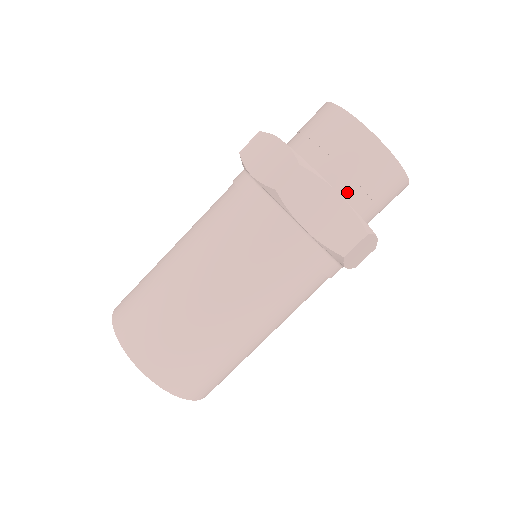
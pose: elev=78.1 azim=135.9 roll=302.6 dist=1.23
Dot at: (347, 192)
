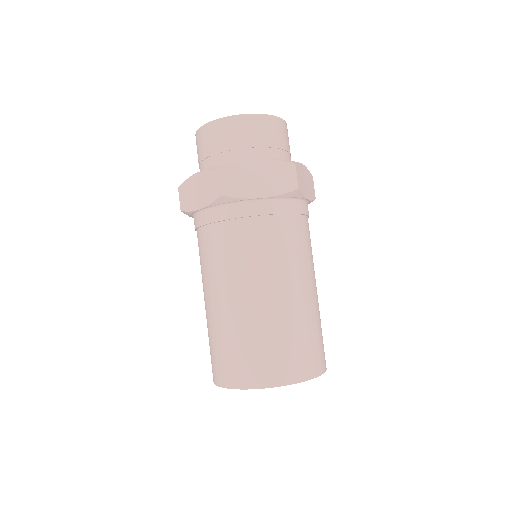
Dot at: (259, 158)
